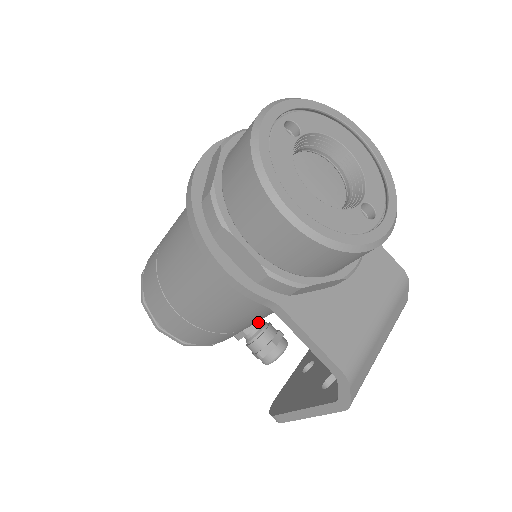
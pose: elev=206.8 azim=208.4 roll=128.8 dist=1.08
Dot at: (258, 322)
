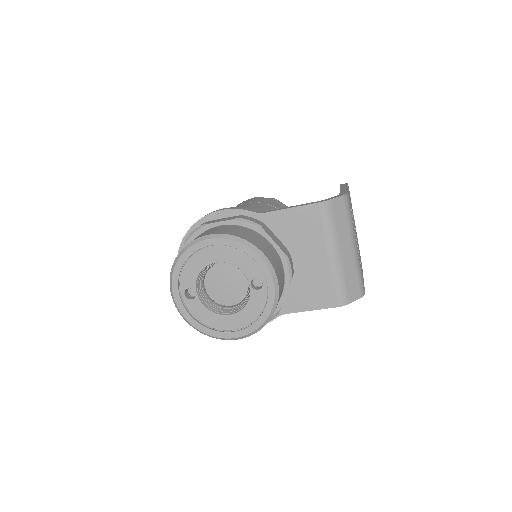
Dot at: occluded
